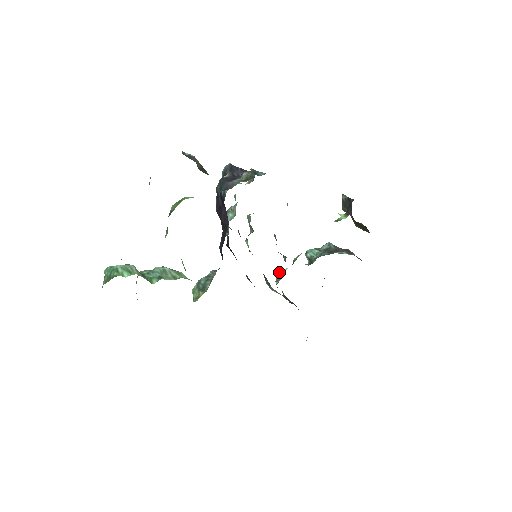
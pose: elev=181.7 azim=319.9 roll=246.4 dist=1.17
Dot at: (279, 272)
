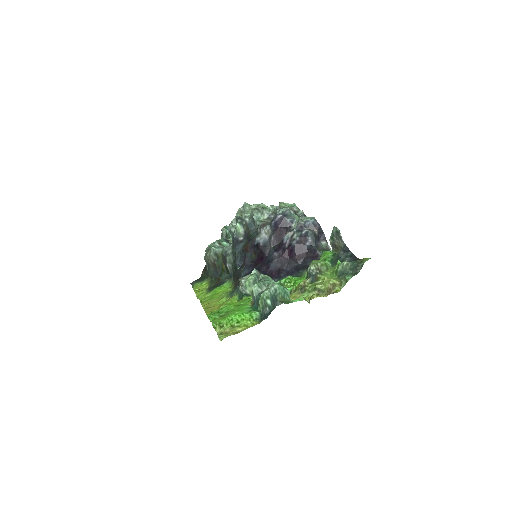
Dot at: (219, 241)
